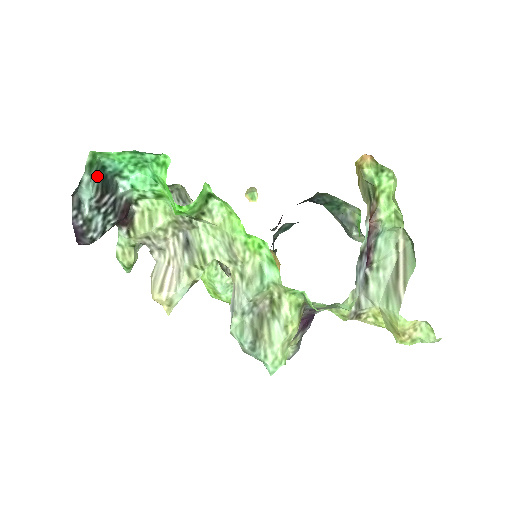
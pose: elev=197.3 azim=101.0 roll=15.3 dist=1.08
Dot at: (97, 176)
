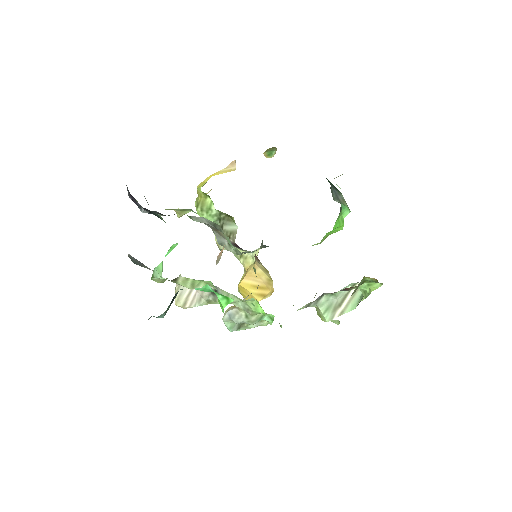
Dot at: occluded
